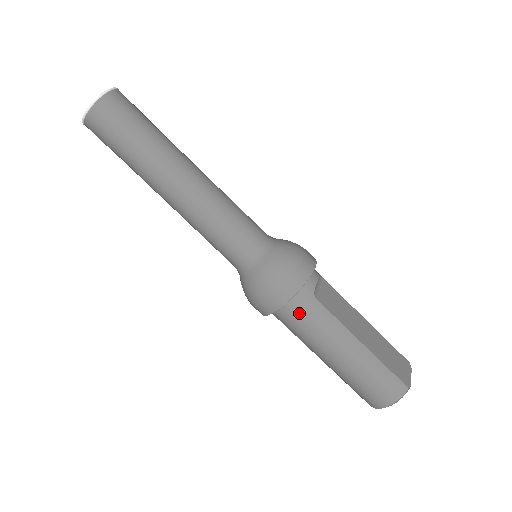
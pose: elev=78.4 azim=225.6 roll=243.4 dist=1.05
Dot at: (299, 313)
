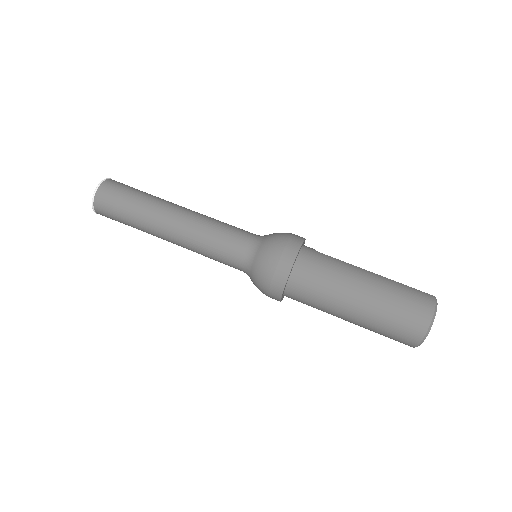
Dot at: (313, 262)
